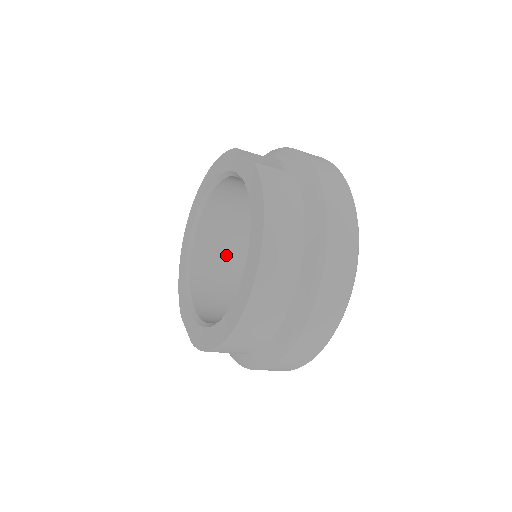
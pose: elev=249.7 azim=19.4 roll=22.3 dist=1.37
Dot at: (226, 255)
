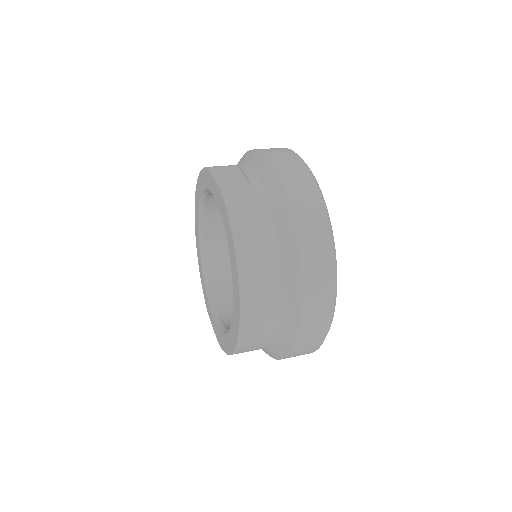
Dot at: occluded
